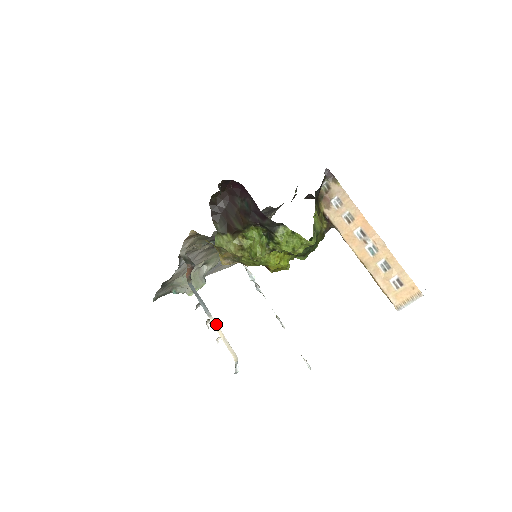
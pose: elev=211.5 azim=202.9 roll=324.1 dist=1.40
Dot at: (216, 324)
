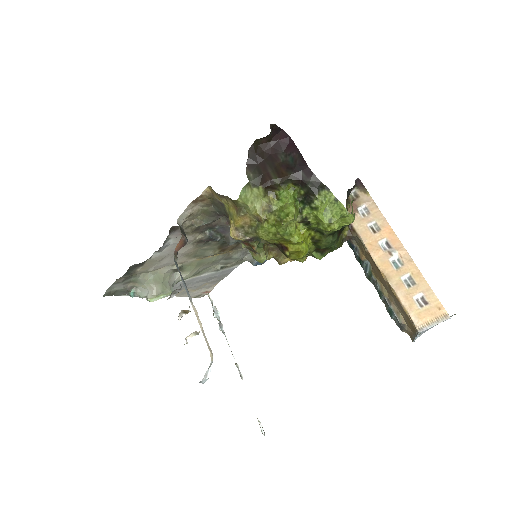
Dot at: (196, 312)
